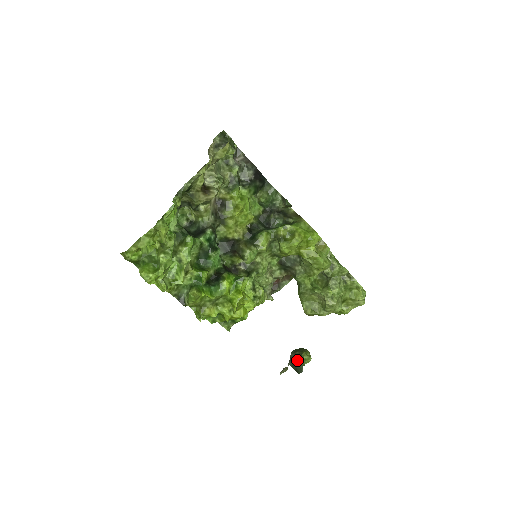
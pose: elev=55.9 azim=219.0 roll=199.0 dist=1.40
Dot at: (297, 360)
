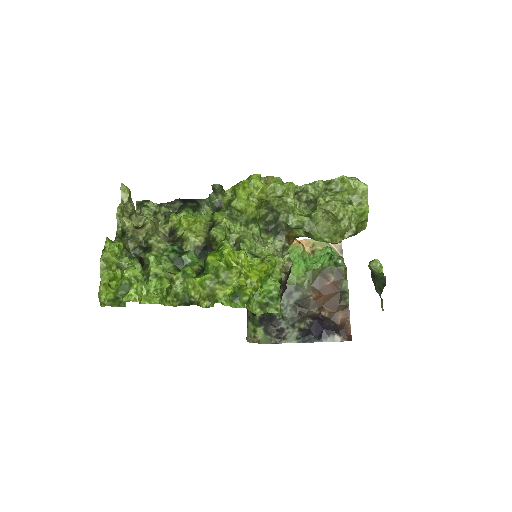
Dot at: (374, 279)
